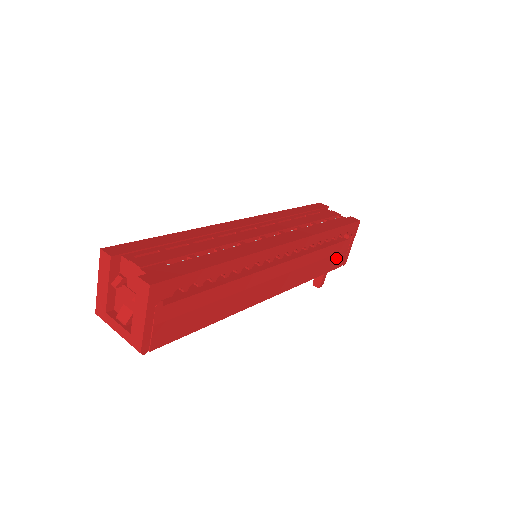
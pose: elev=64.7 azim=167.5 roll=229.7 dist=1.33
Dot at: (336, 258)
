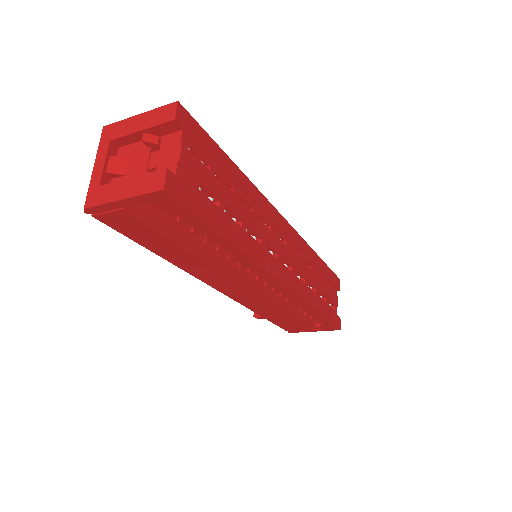
Dot at: (292, 325)
